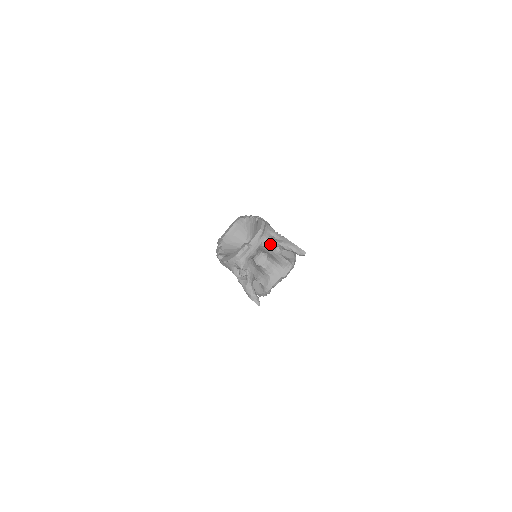
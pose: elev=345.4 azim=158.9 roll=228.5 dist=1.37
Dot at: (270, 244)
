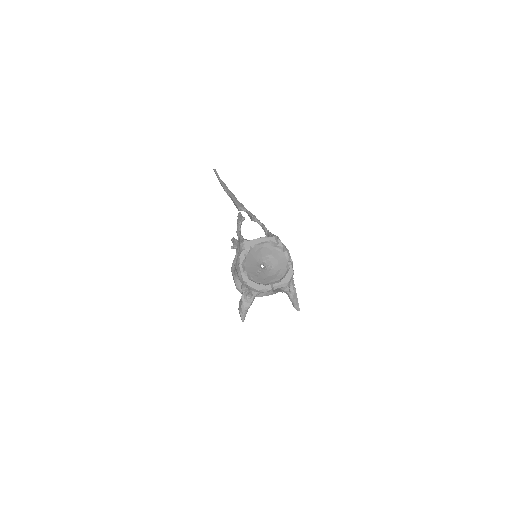
Dot at: (284, 291)
